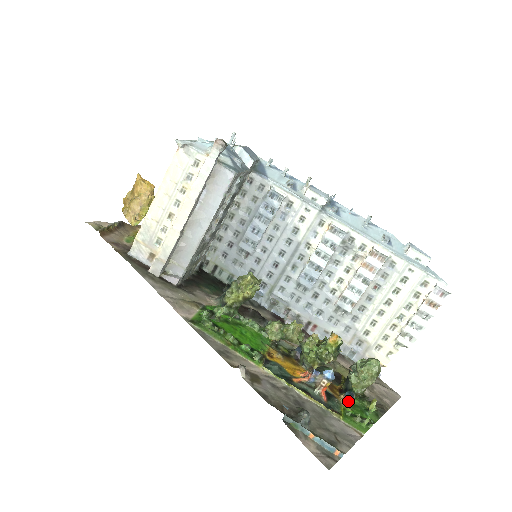
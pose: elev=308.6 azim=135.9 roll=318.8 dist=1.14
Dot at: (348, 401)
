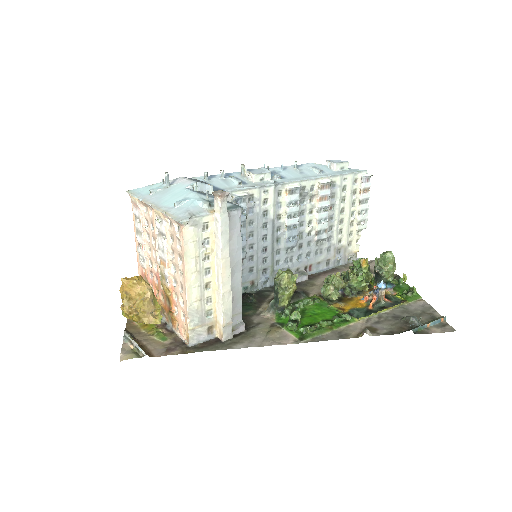
Dot at: (391, 290)
